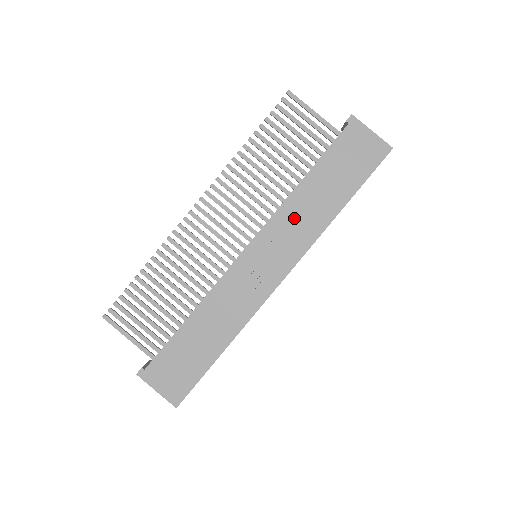
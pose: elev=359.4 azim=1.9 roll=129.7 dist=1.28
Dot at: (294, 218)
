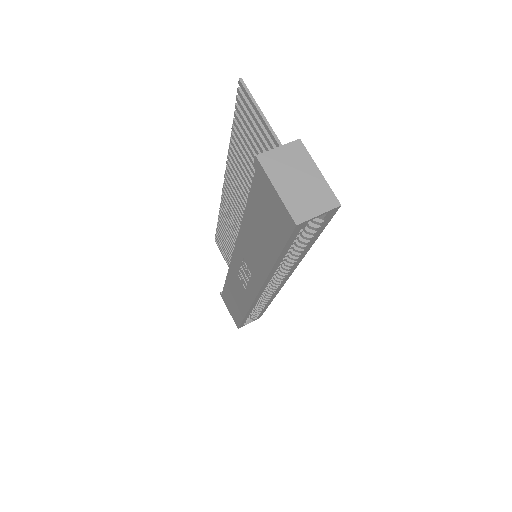
Dot at: (248, 249)
